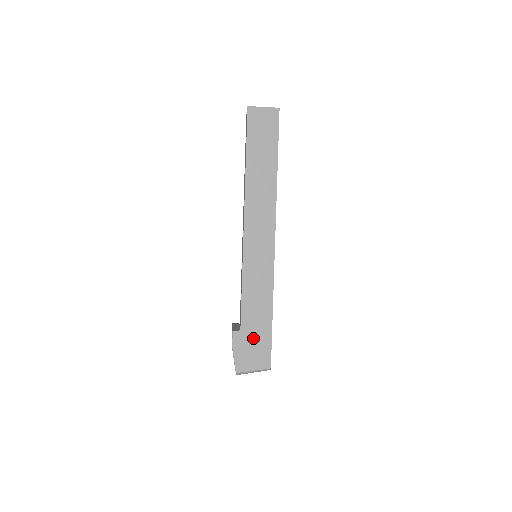
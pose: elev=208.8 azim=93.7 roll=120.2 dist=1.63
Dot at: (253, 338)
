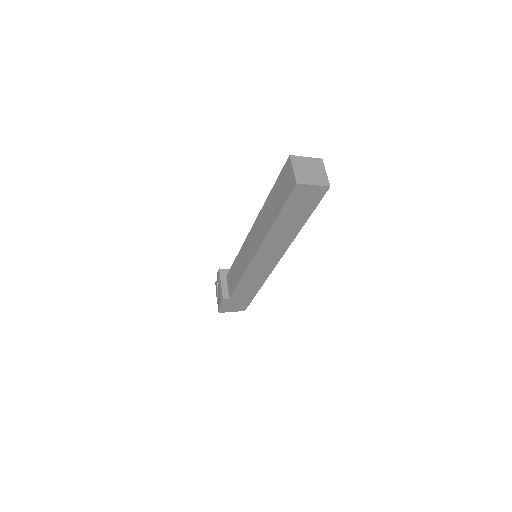
Dot at: (238, 301)
